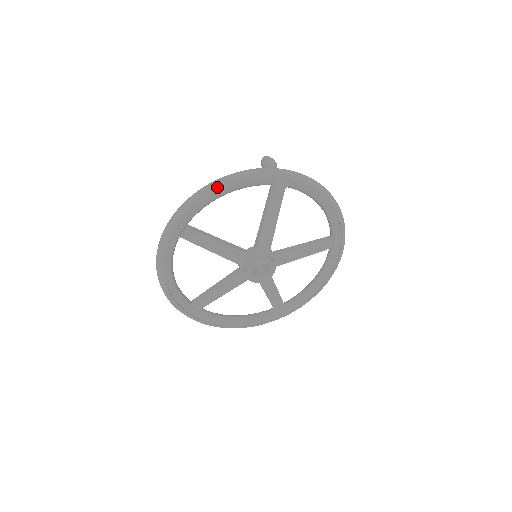
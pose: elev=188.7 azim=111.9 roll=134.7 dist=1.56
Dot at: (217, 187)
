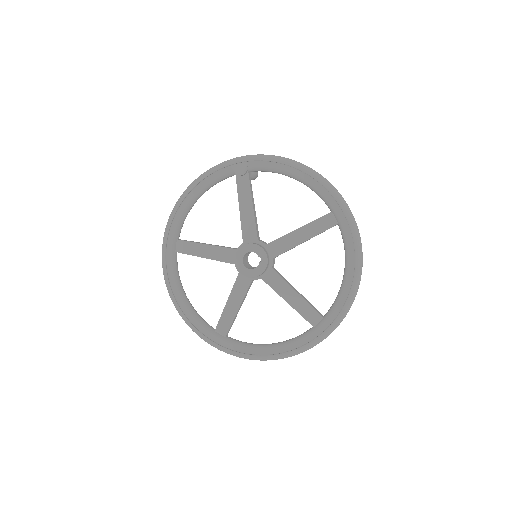
Dot at: (186, 191)
